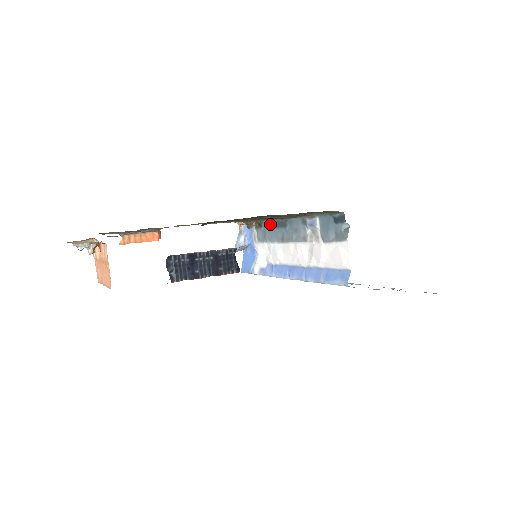
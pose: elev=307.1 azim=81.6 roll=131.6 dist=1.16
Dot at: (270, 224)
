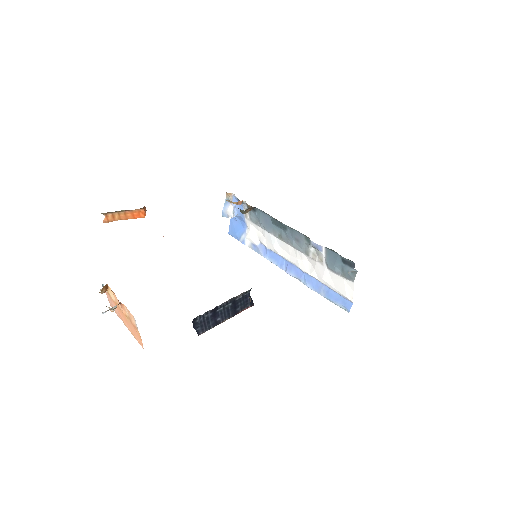
Dot at: (266, 216)
